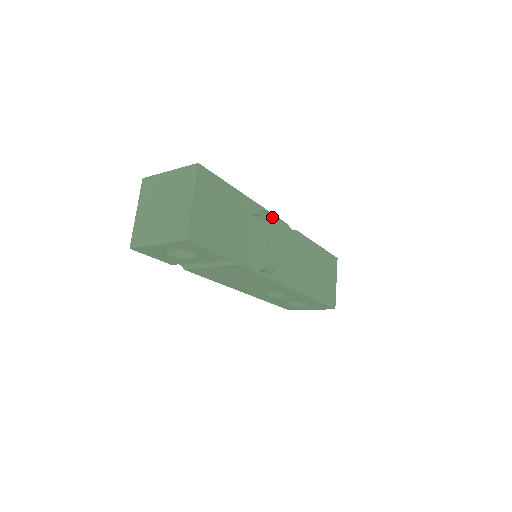
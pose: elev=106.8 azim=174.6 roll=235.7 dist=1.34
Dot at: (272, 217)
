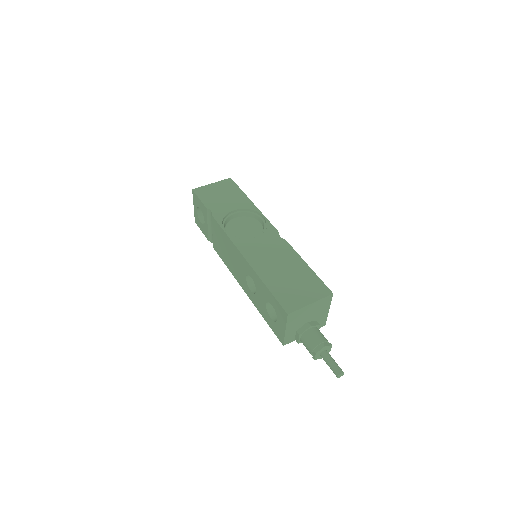
Dot at: (266, 220)
